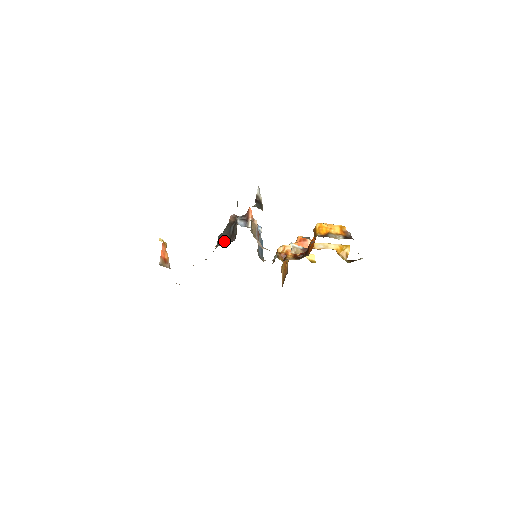
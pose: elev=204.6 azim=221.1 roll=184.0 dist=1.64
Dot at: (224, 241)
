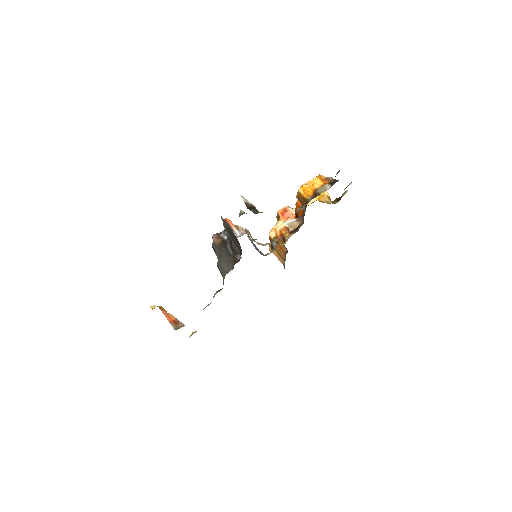
Dot at: (229, 265)
